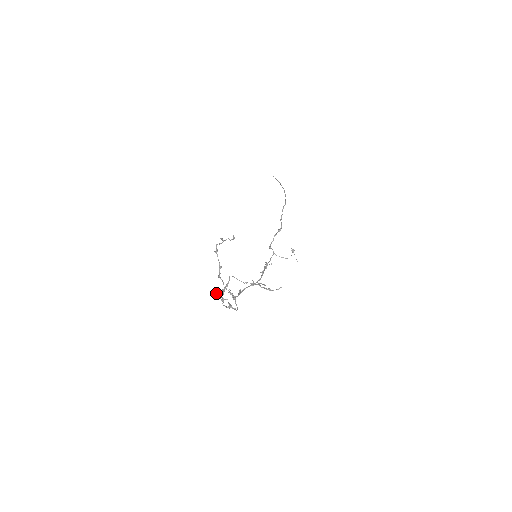
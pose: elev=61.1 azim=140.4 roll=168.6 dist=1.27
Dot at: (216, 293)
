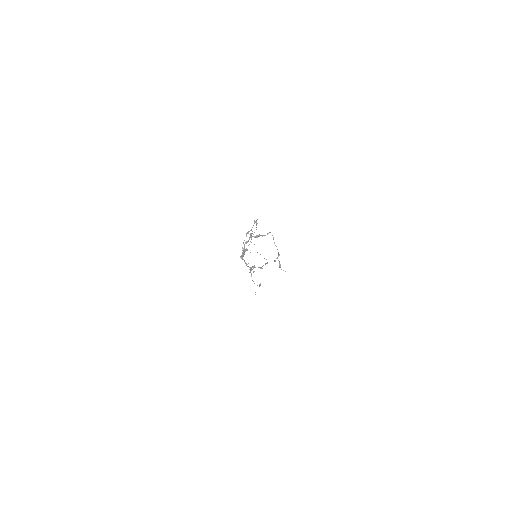
Dot at: occluded
